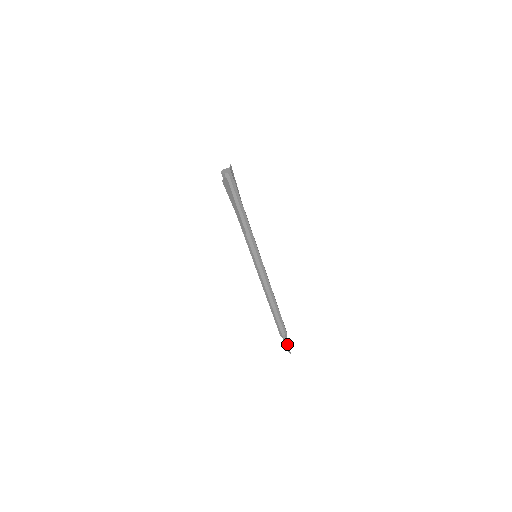
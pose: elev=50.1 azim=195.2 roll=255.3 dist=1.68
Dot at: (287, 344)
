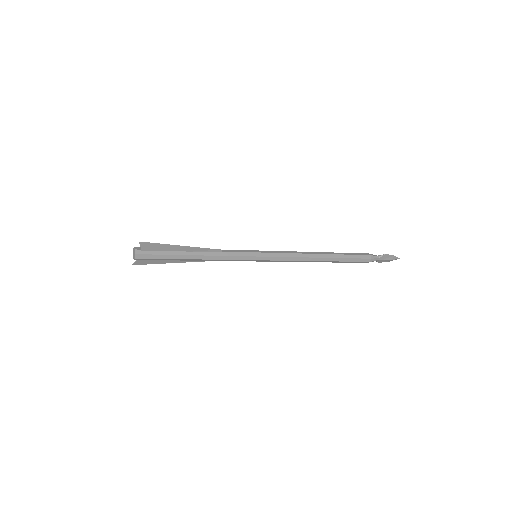
Dot at: (382, 260)
